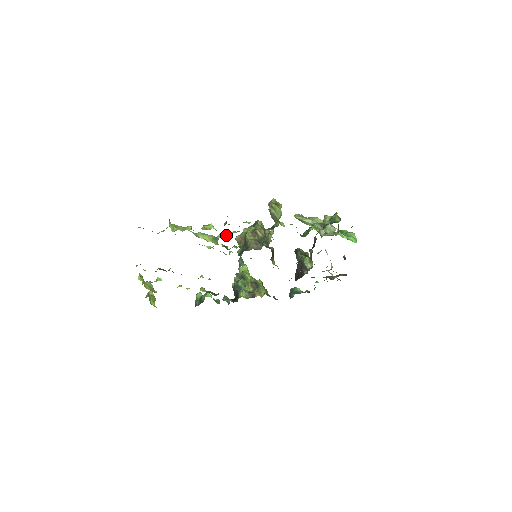
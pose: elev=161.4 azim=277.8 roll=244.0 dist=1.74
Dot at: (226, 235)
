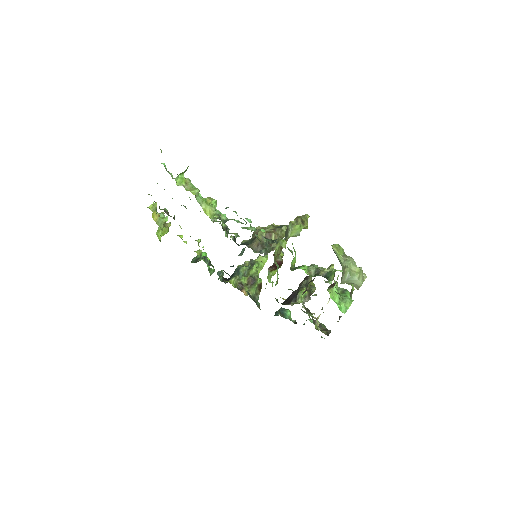
Dot at: (227, 219)
